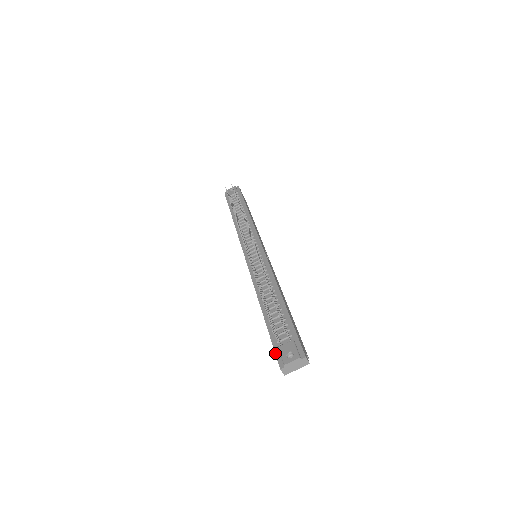
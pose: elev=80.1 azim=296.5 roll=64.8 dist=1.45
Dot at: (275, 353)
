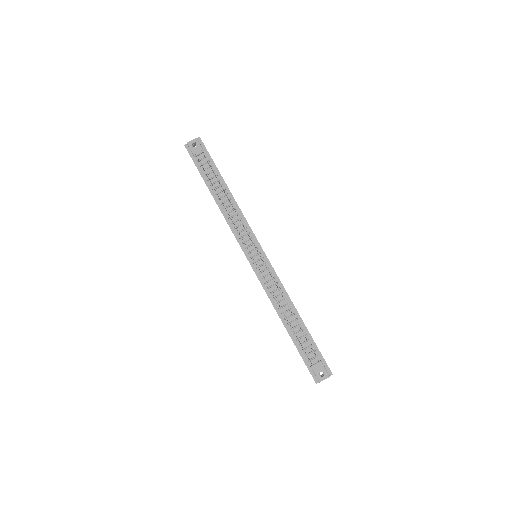
Dot at: (309, 371)
